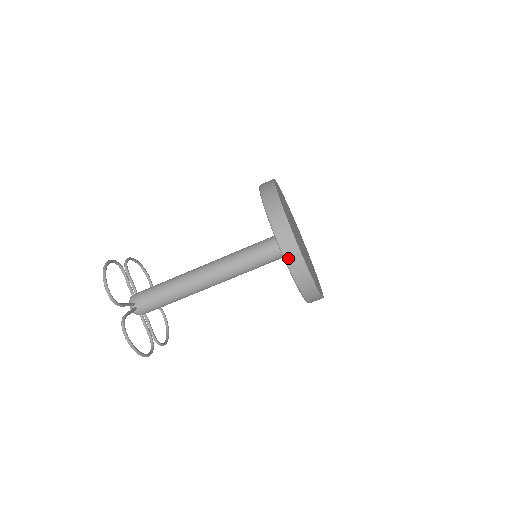
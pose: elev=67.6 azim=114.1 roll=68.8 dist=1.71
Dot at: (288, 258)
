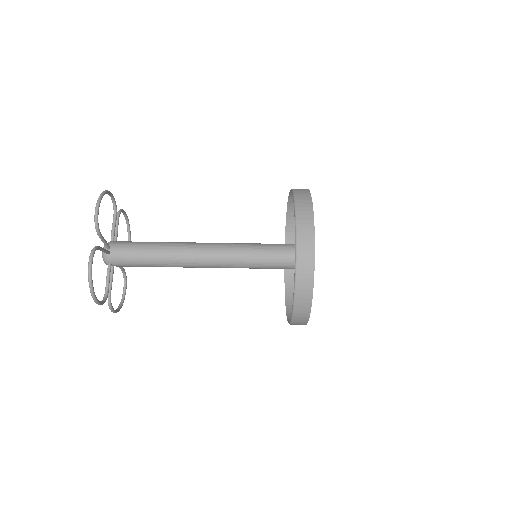
Dot at: (300, 250)
